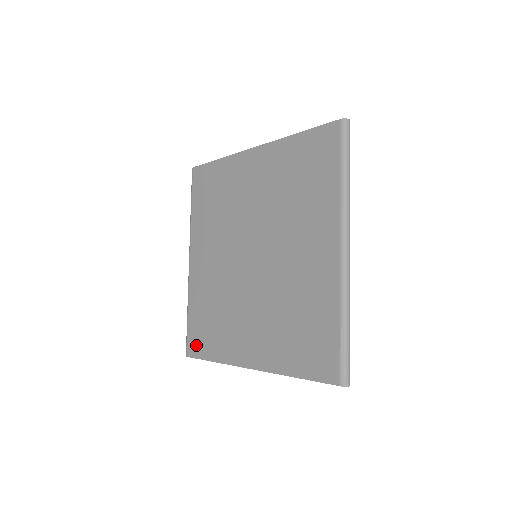
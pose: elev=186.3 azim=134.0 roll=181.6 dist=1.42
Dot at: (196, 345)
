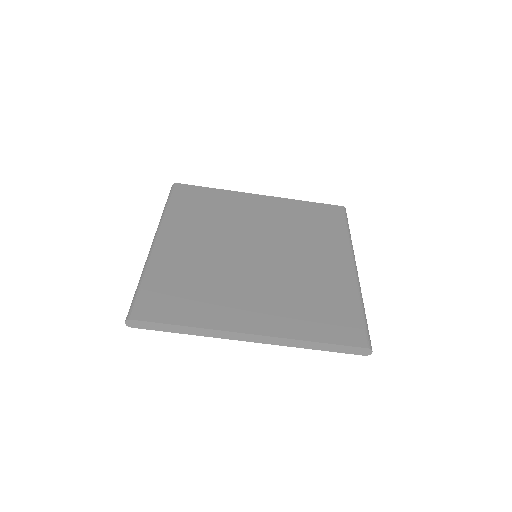
Dot at: (155, 309)
